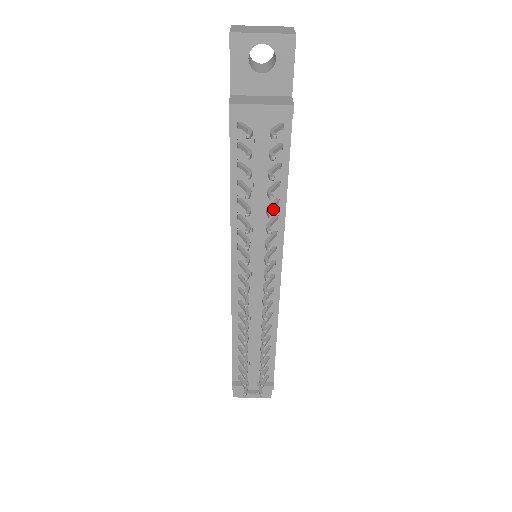
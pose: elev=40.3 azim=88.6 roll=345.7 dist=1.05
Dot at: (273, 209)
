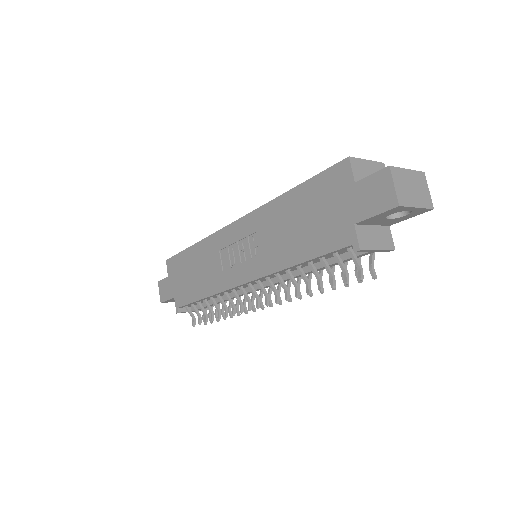
Dot at: occluded
